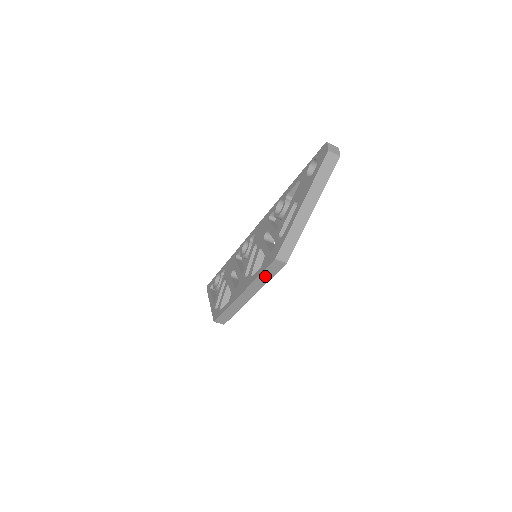
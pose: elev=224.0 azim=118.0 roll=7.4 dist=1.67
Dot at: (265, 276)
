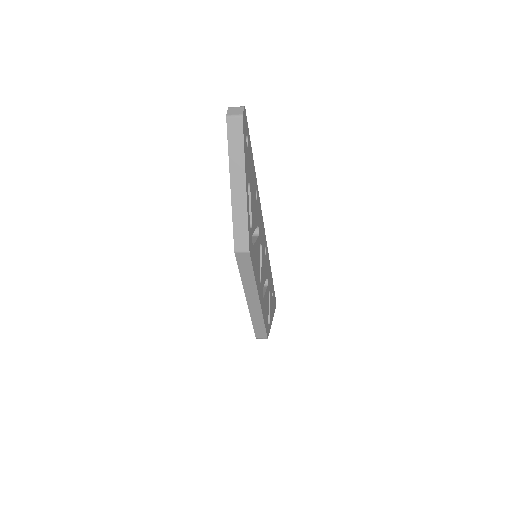
Dot at: (246, 274)
